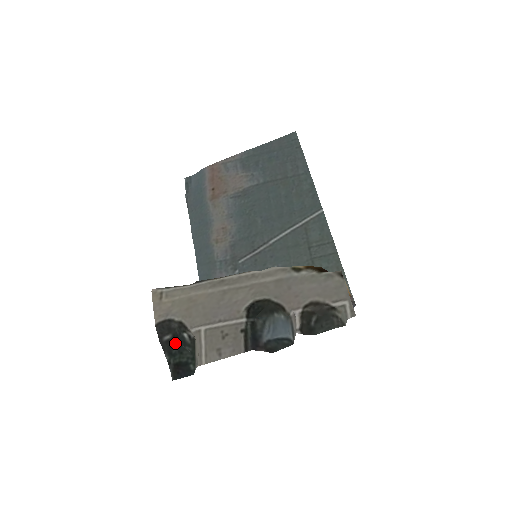
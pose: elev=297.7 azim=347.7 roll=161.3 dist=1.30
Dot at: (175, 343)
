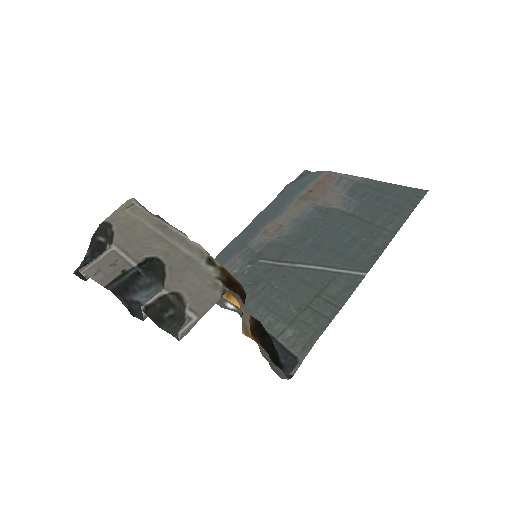
Dot at: (102, 248)
